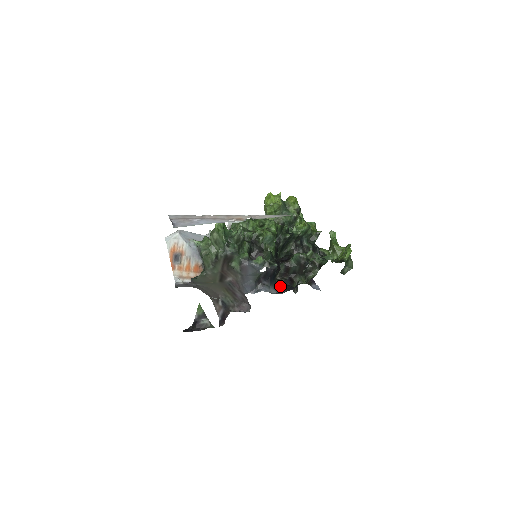
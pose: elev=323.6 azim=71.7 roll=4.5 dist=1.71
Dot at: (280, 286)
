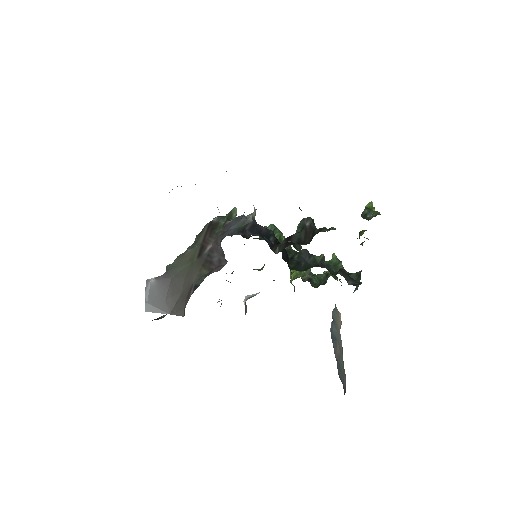
Dot at: occluded
